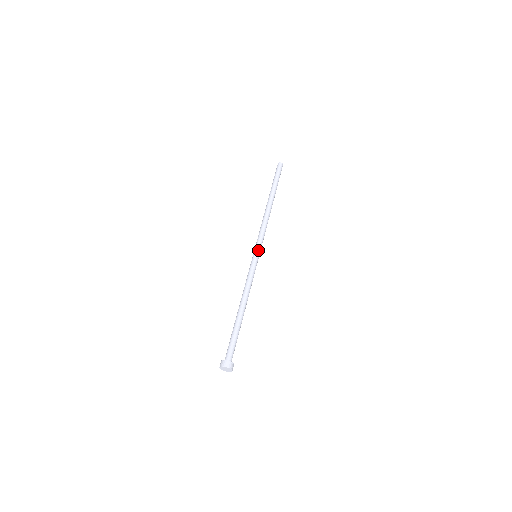
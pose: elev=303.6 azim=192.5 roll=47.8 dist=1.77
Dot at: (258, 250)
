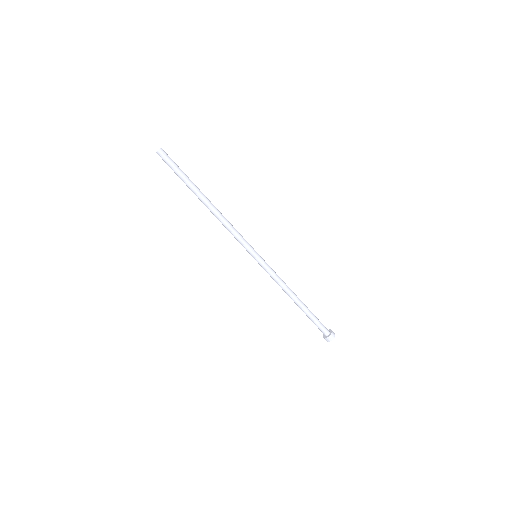
Dot at: (251, 254)
